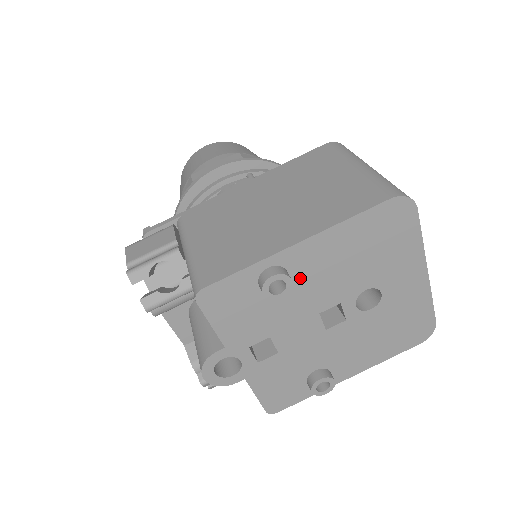
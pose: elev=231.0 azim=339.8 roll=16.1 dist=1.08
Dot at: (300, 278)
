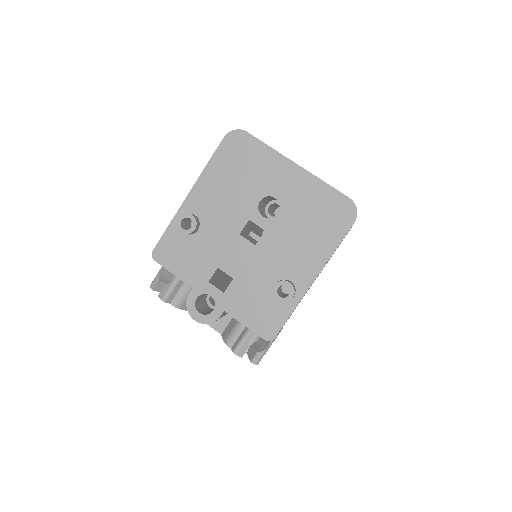
Dot at: (206, 215)
